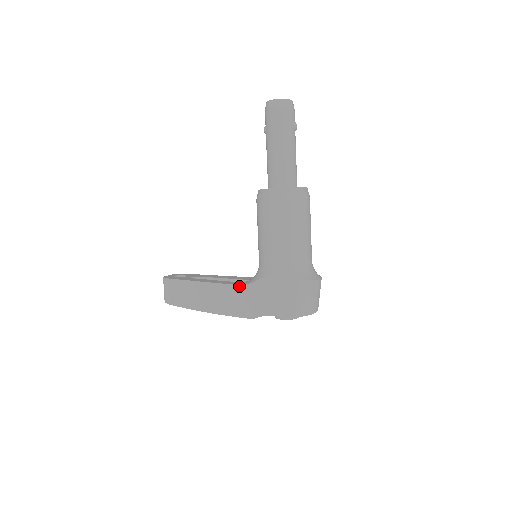
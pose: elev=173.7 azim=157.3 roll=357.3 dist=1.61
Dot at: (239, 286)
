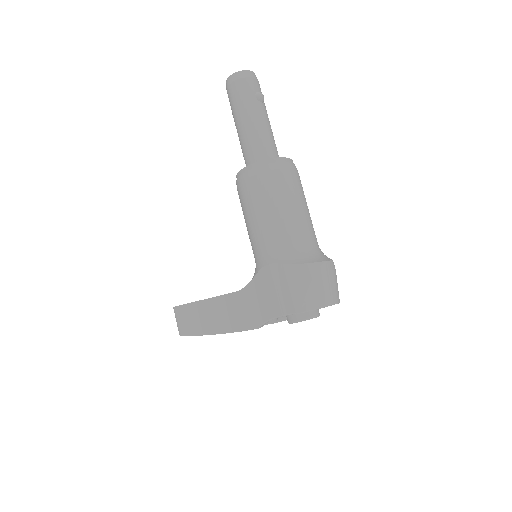
Dot at: (237, 292)
